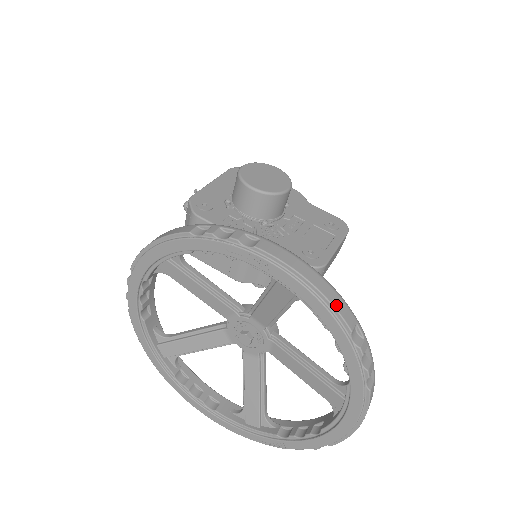
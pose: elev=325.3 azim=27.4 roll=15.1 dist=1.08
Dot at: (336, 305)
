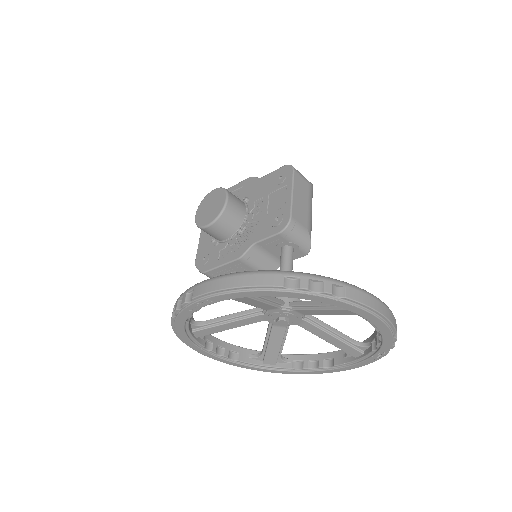
Dot at: (257, 283)
